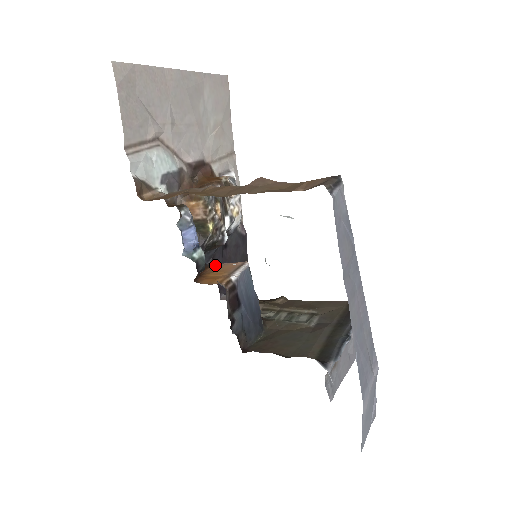
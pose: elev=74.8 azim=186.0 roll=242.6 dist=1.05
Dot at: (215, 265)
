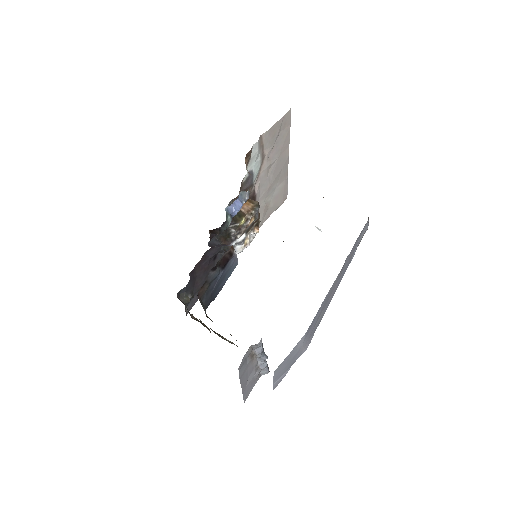
Dot at: occluded
